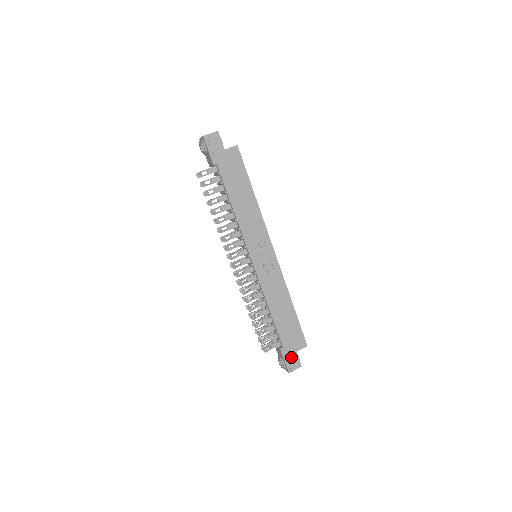
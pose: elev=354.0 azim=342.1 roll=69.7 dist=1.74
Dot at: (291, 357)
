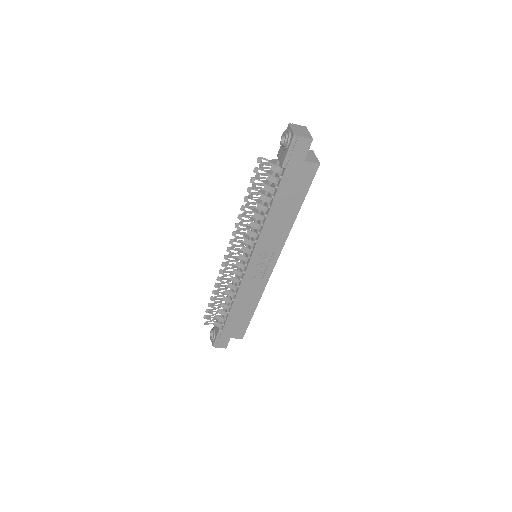
Dot at: (223, 339)
